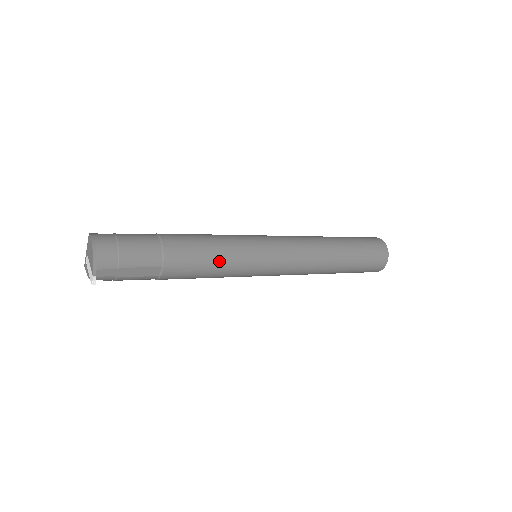
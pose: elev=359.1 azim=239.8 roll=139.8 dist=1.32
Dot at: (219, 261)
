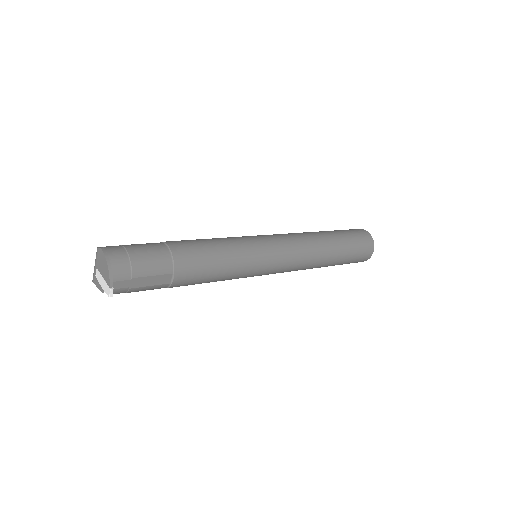
Dot at: (226, 263)
